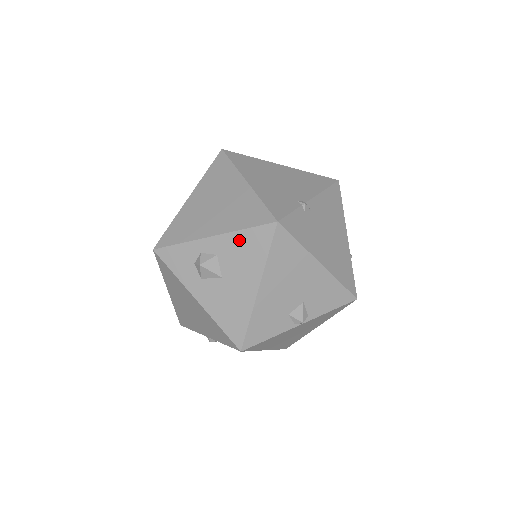
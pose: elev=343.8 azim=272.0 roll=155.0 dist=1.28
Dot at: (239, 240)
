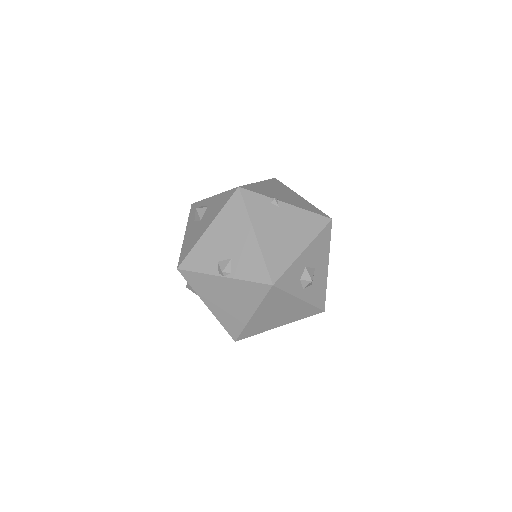
Dot at: (220, 198)
